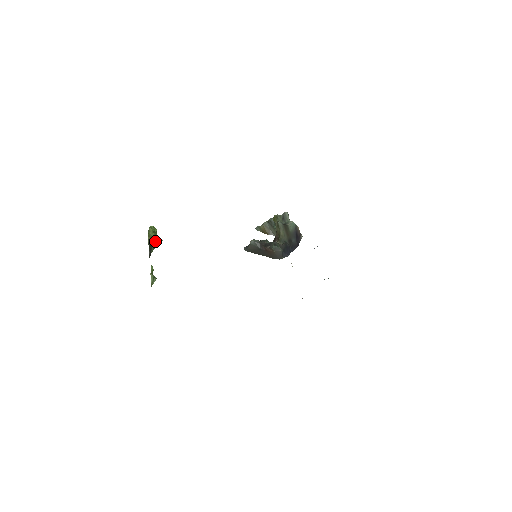
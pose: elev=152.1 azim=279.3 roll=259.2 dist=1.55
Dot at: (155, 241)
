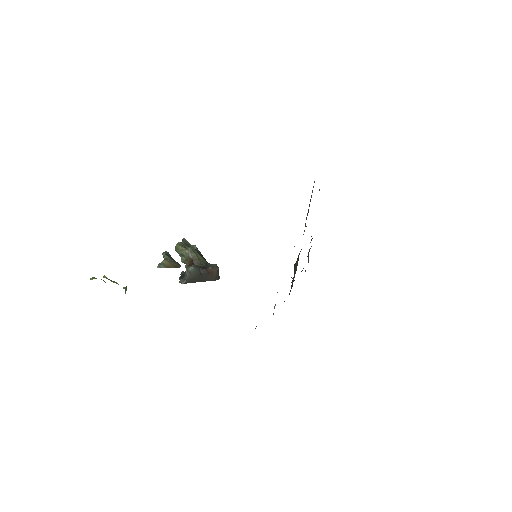
Dot at: occluded
